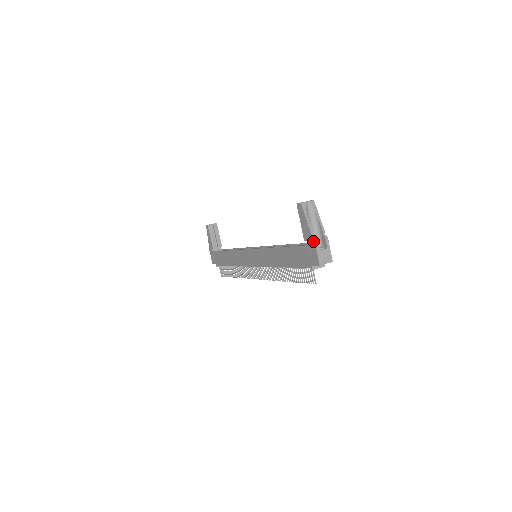
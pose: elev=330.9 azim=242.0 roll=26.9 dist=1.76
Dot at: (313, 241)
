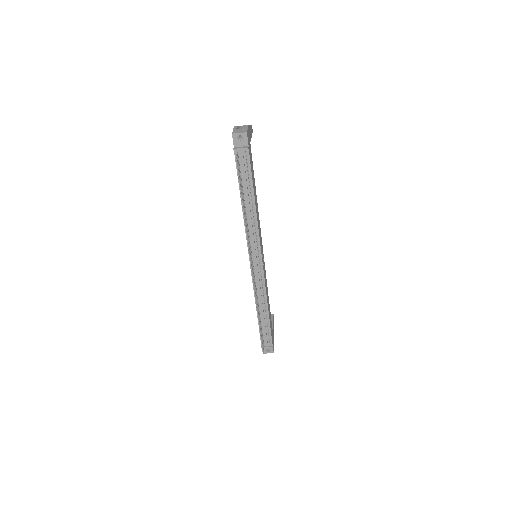
Dot at: occluded
